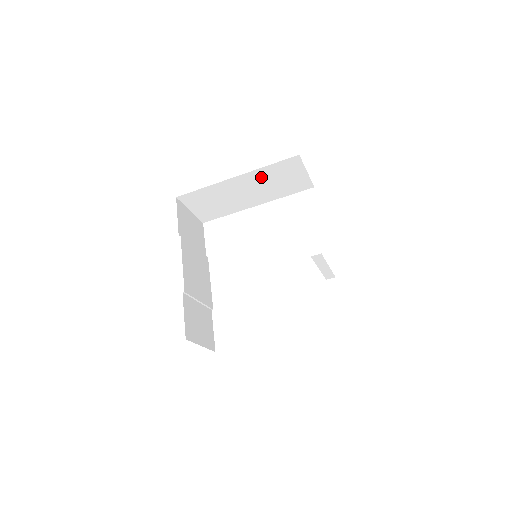
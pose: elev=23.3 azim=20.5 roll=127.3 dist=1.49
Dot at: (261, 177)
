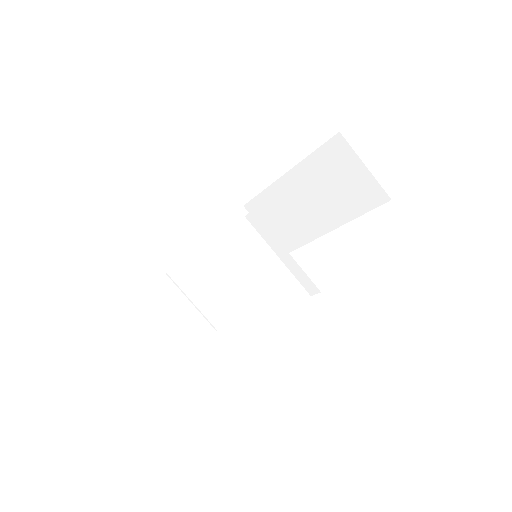
Dot at: (313, 176)
